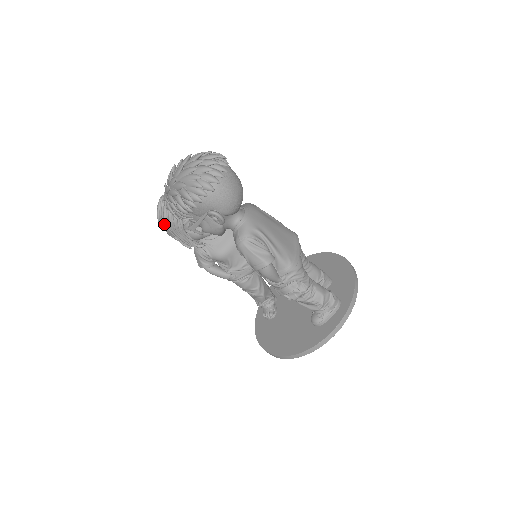
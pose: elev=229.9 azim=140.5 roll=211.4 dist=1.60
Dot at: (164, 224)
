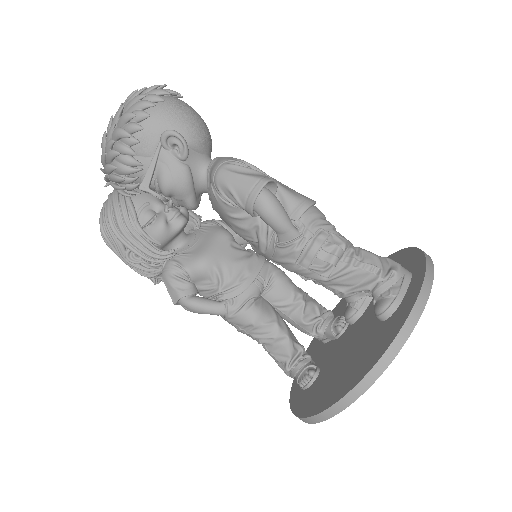
Dot at: (109, 229)
